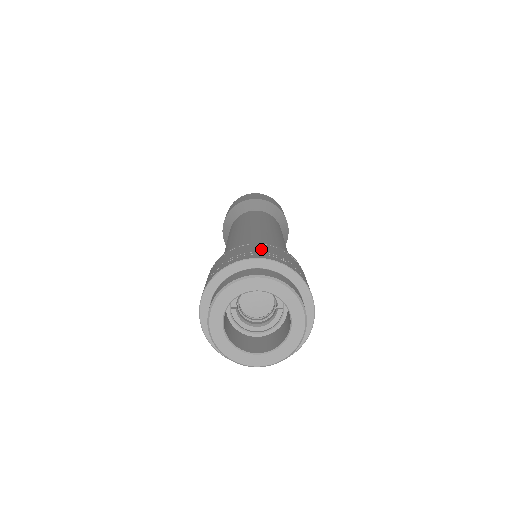
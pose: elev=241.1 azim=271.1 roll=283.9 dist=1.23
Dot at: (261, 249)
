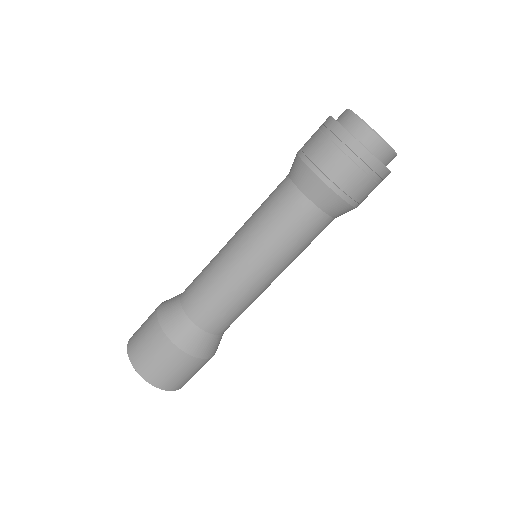
Dot at: occluded
